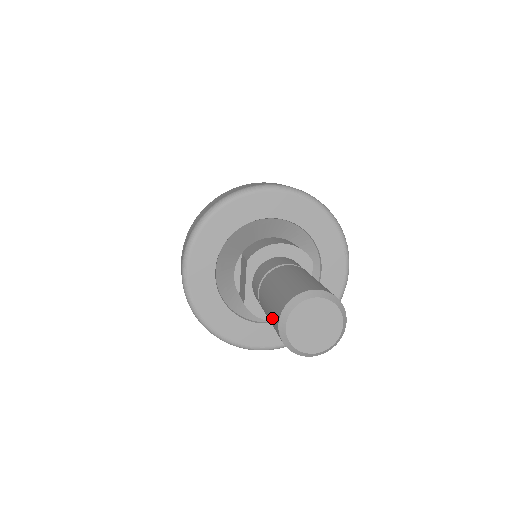
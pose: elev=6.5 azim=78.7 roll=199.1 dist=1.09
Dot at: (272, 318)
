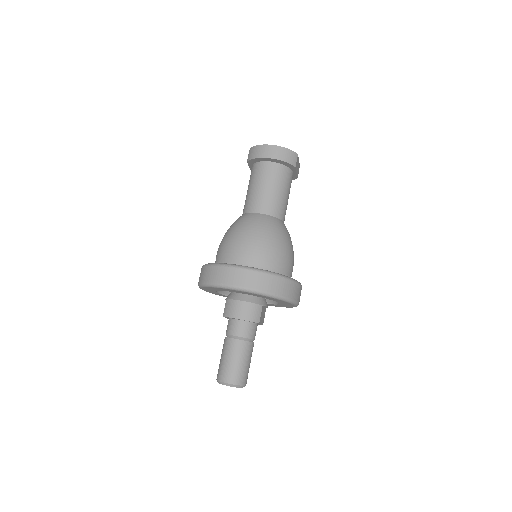
Dot at: occluded
